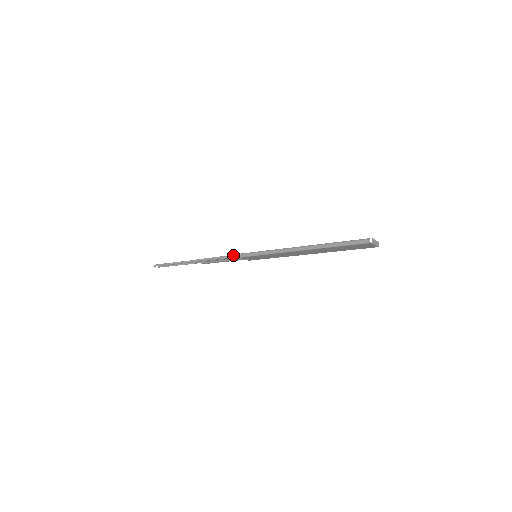
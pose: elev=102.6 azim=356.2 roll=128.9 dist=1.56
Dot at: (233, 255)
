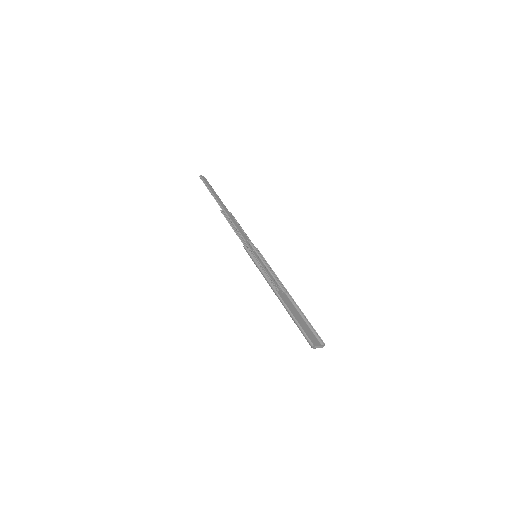
Dot at: (242, 239)
